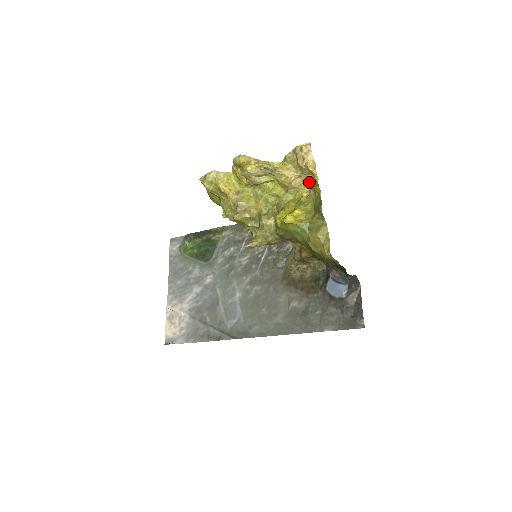
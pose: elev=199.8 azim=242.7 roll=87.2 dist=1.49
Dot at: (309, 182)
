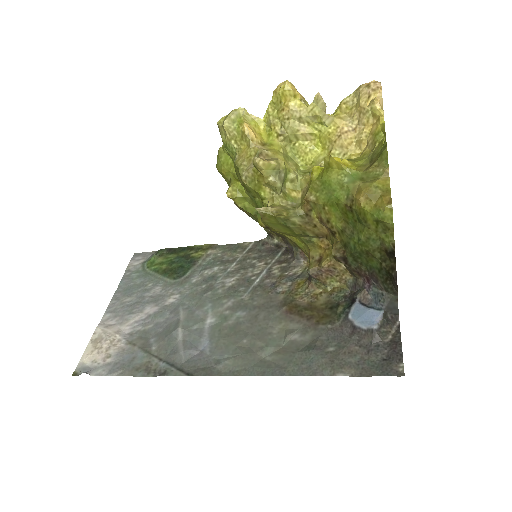
Dot at: (366, 136)
